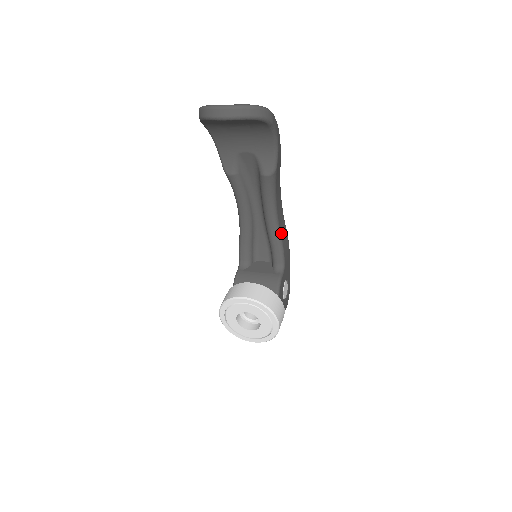
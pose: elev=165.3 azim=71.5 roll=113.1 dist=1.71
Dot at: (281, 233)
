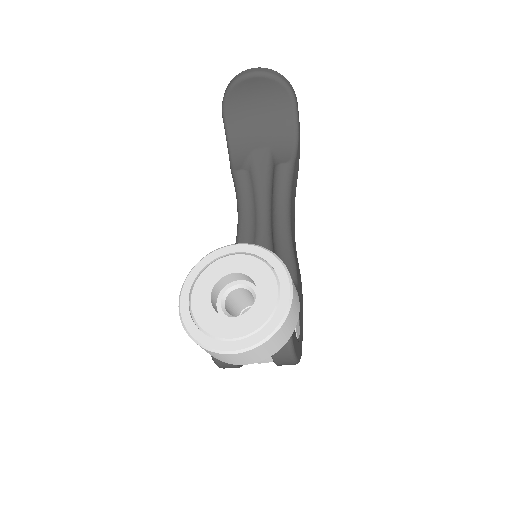
Dot at: (293, 249)
